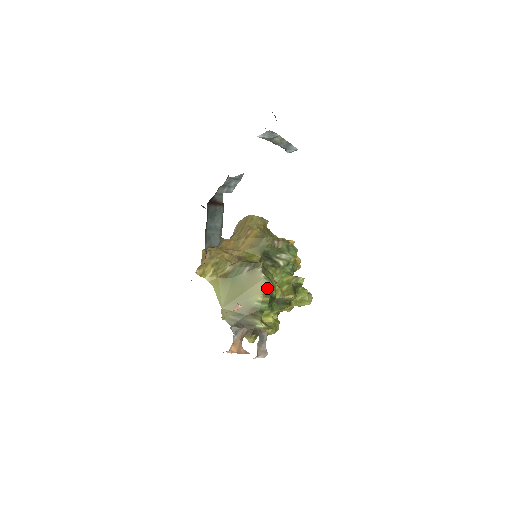
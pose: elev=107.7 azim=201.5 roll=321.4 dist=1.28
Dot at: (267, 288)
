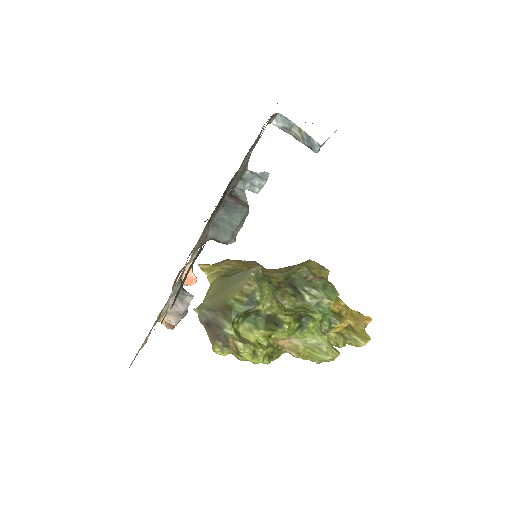
Dot at: (248, 286)
